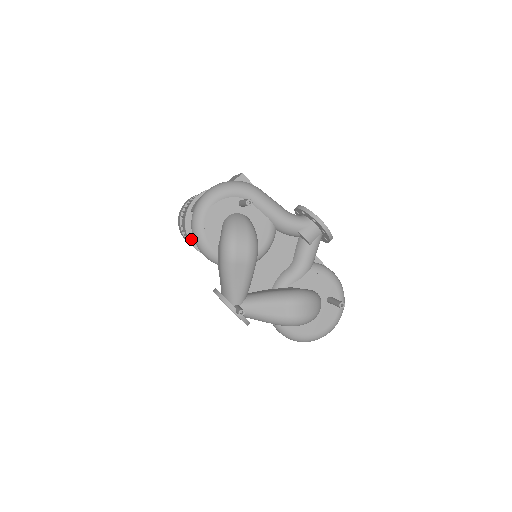
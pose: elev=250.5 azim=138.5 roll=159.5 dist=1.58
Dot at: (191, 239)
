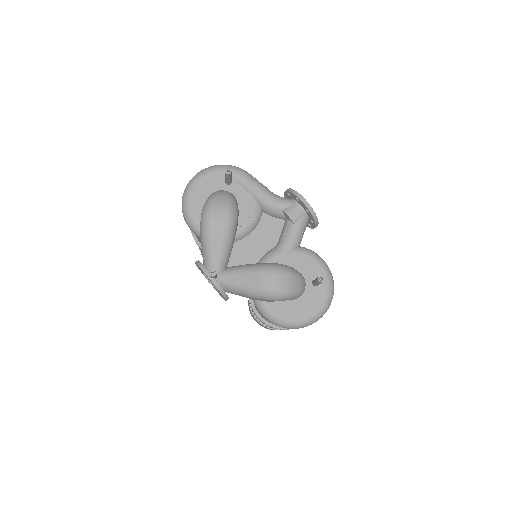
Dot at: (195, 236)
